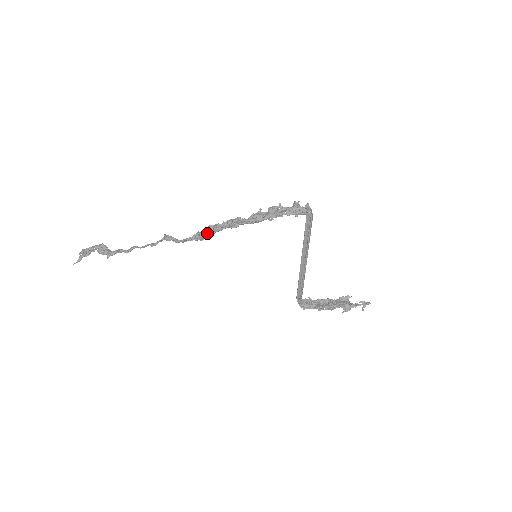
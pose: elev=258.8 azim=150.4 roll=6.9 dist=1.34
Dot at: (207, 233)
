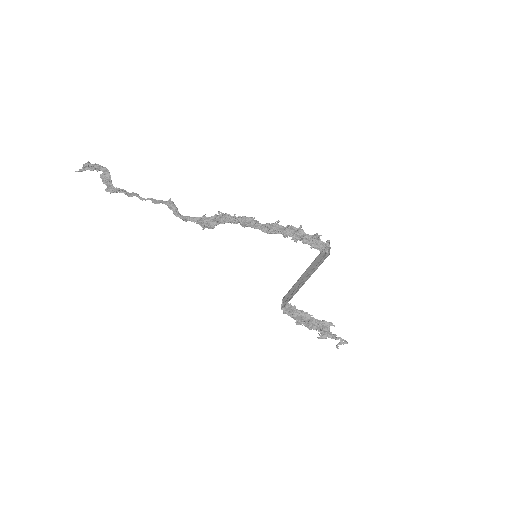
Dot at: (211, 224)
